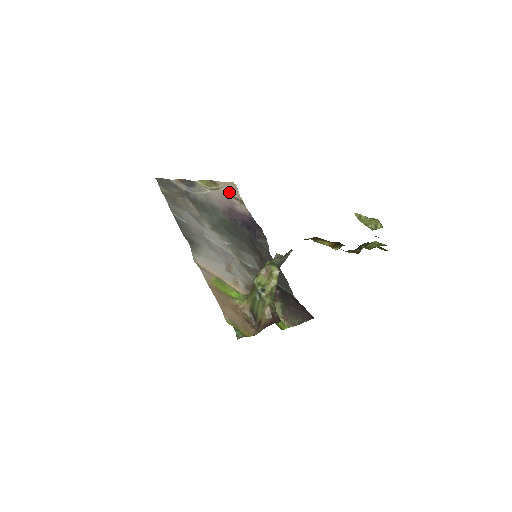
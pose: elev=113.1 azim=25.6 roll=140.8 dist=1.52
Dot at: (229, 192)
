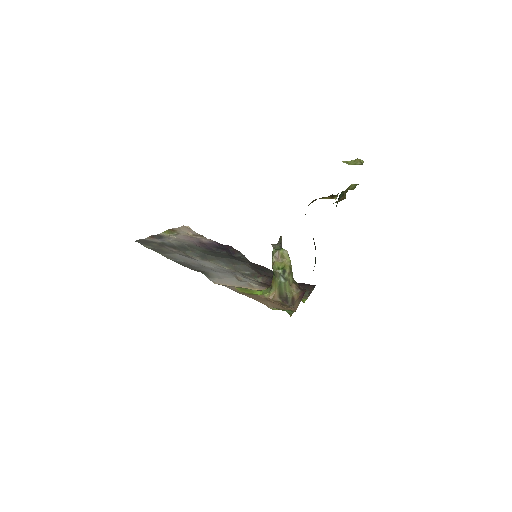
Dot at: (187, 233)
